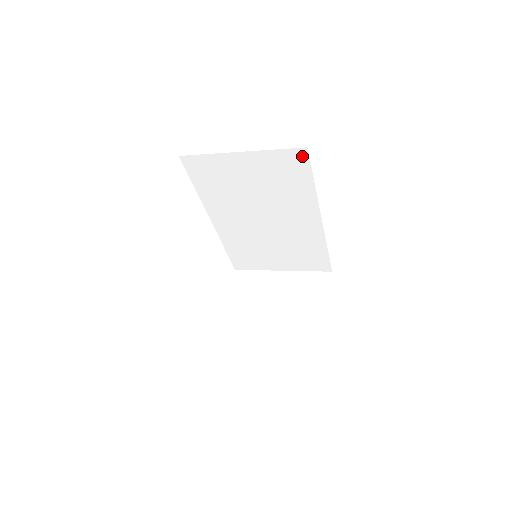
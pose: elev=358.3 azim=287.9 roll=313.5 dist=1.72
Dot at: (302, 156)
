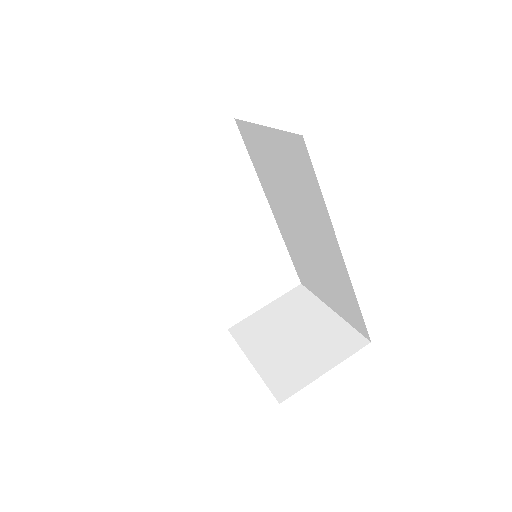
Dot at: (303, 147)
